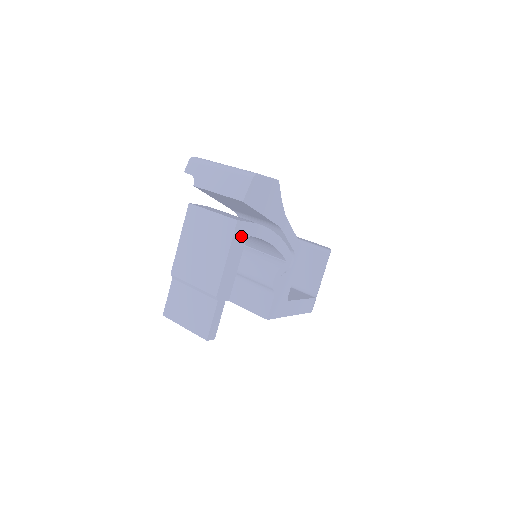
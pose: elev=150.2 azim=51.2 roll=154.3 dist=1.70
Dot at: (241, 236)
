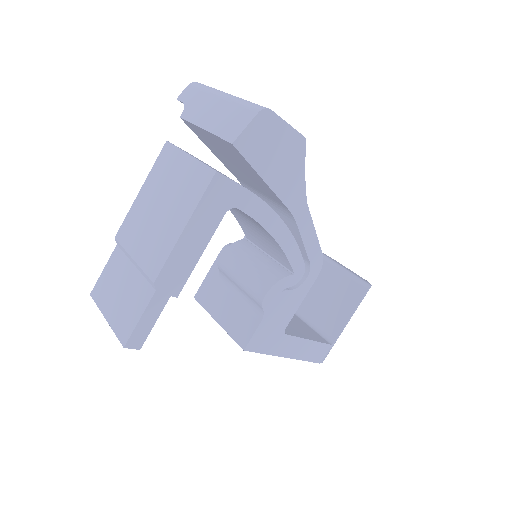
Dot at: (219, 201)
